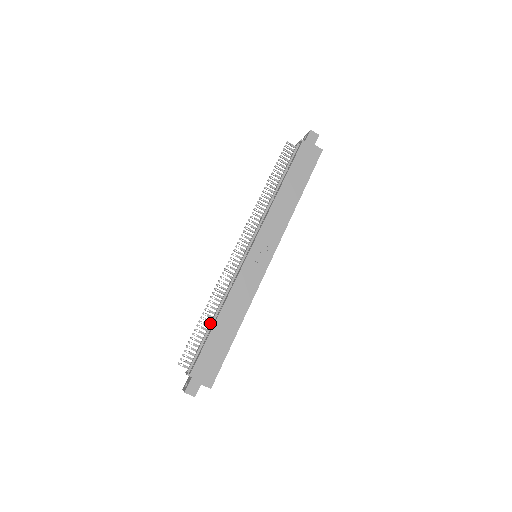
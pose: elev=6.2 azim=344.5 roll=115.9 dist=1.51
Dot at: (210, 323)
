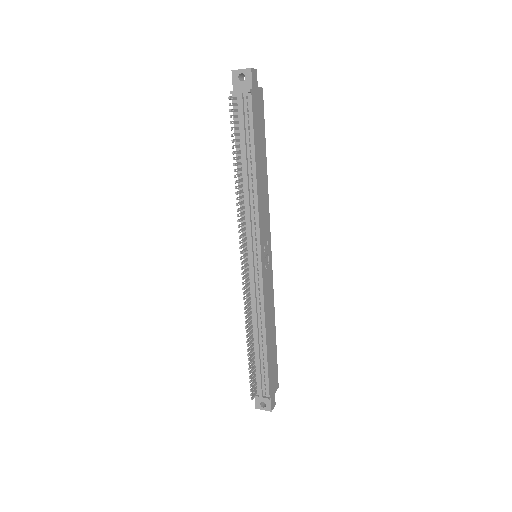
Dot at: (258, 348)
